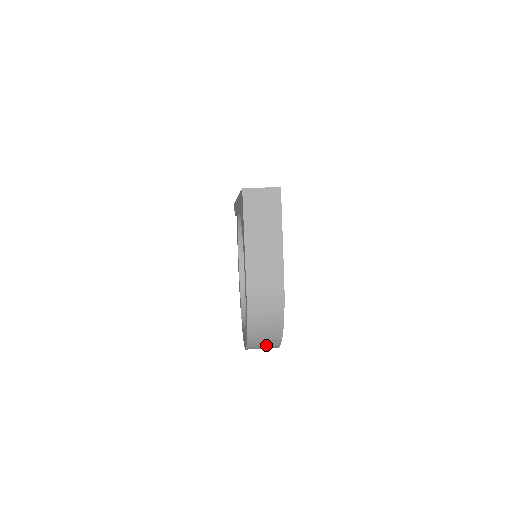
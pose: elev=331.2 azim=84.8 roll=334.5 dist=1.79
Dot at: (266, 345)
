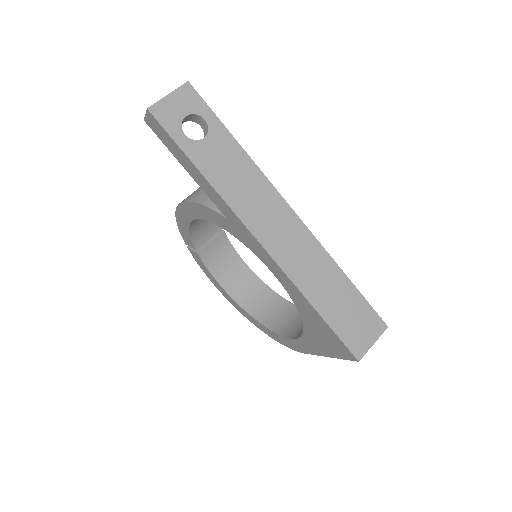
Dot at: occluded
